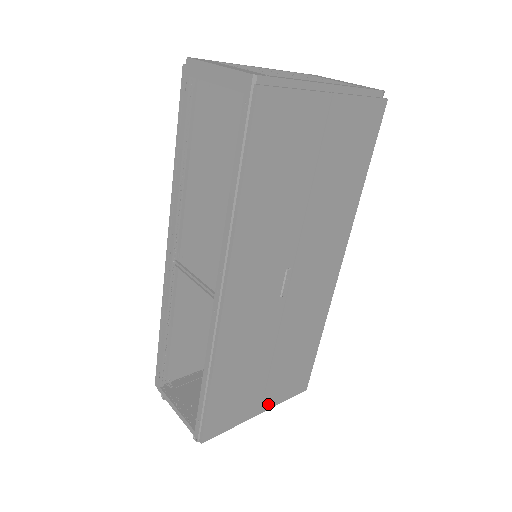
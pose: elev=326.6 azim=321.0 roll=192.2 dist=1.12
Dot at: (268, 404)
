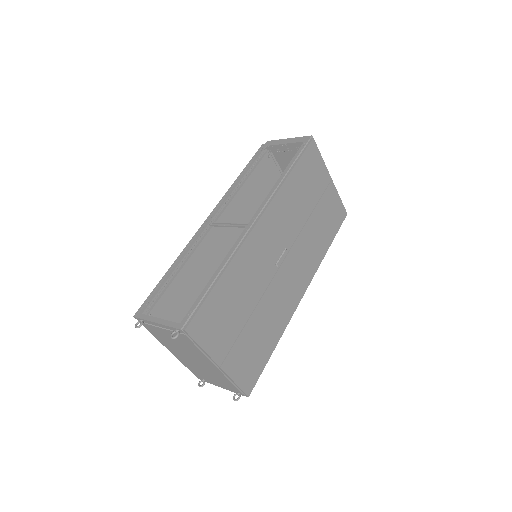
Dot at: (228, 365)
